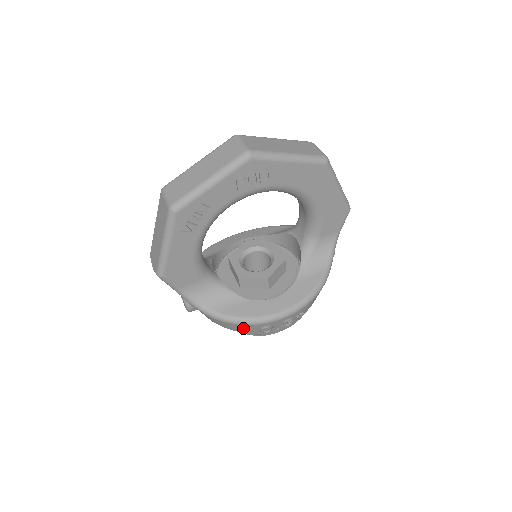
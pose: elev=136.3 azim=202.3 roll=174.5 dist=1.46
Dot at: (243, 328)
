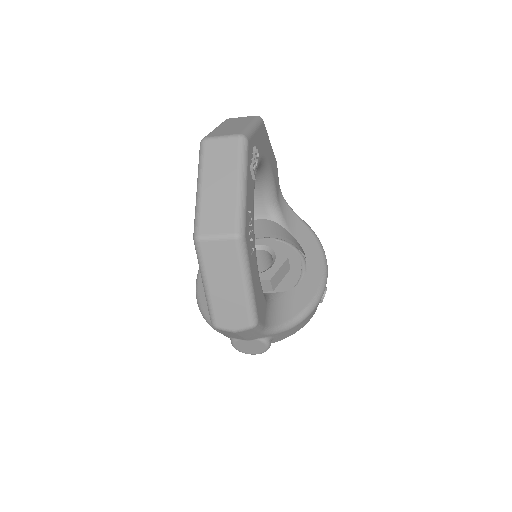
Dot at: (314, 311)
